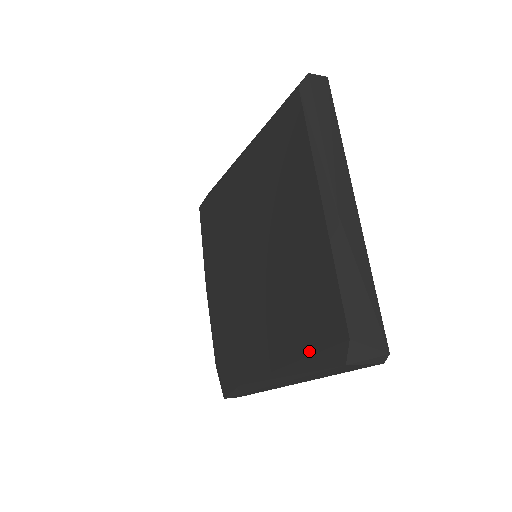
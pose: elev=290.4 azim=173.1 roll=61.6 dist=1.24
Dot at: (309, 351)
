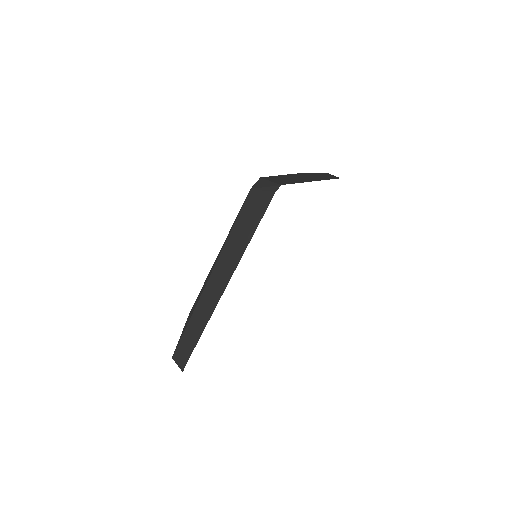
Dot at: occluded
